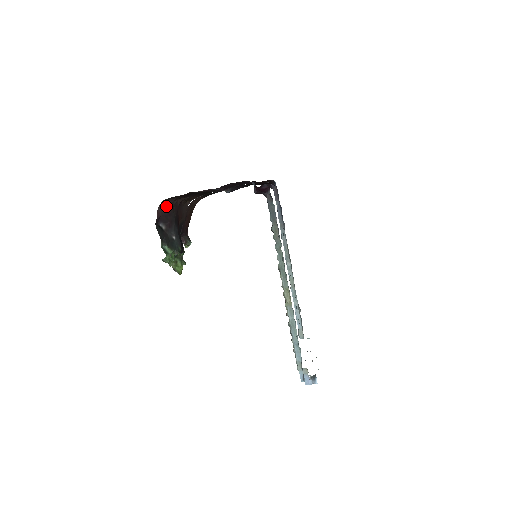
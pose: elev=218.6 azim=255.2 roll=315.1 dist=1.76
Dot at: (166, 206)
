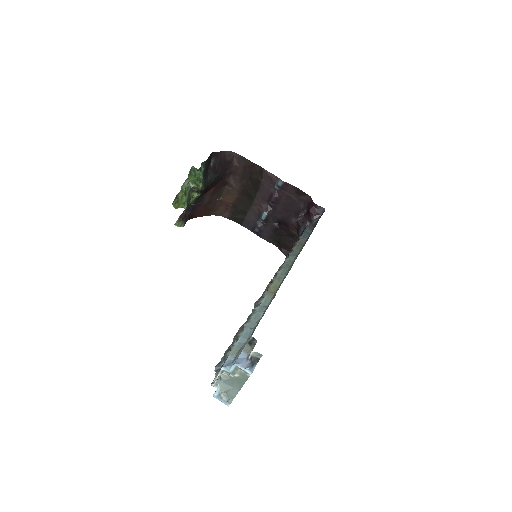
Dot at: (228, 159)
